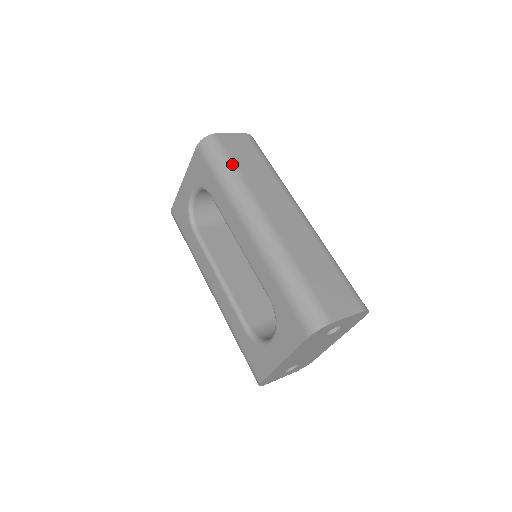
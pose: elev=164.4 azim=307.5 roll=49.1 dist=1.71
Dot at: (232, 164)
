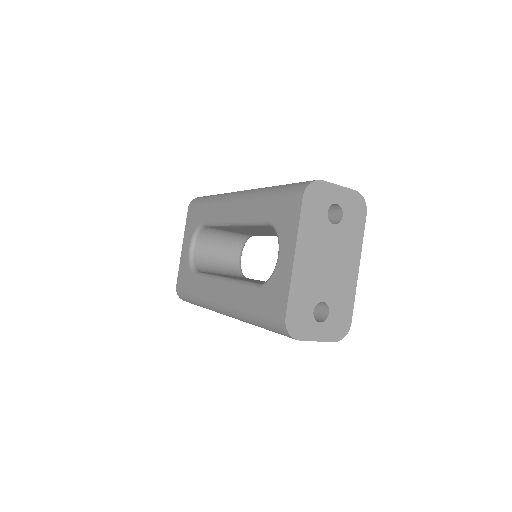
Dot at: occluded
